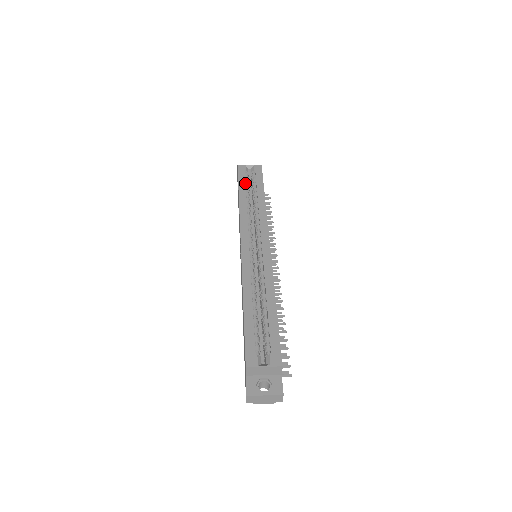
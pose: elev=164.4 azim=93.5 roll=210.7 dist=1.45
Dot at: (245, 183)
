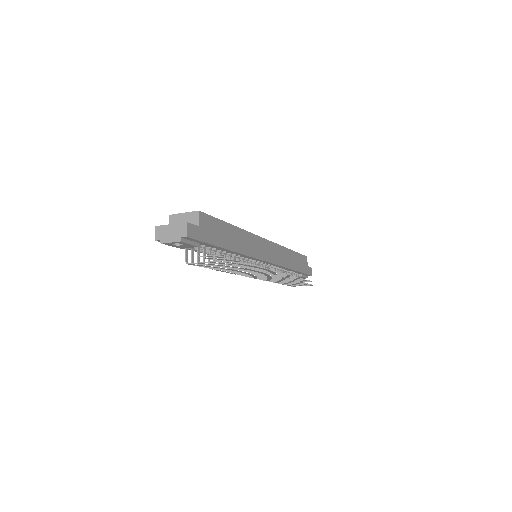
Dot at: occluded
